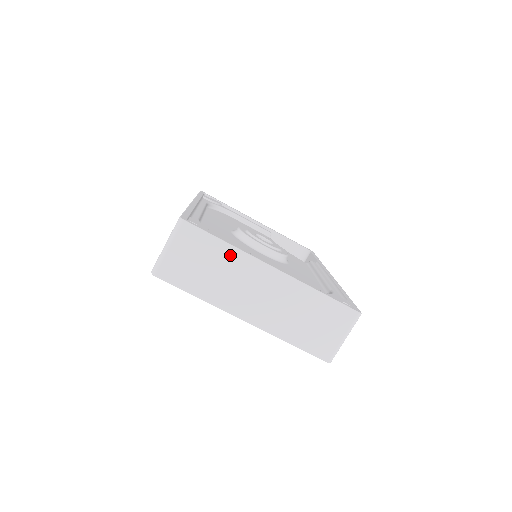
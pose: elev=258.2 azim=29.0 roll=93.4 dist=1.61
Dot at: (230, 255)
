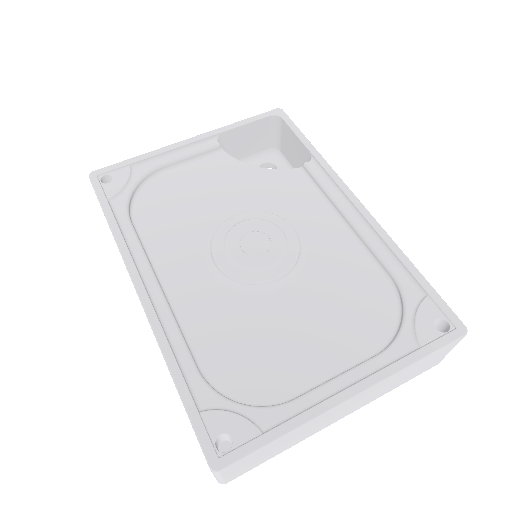
Dot at: (295, 432)
